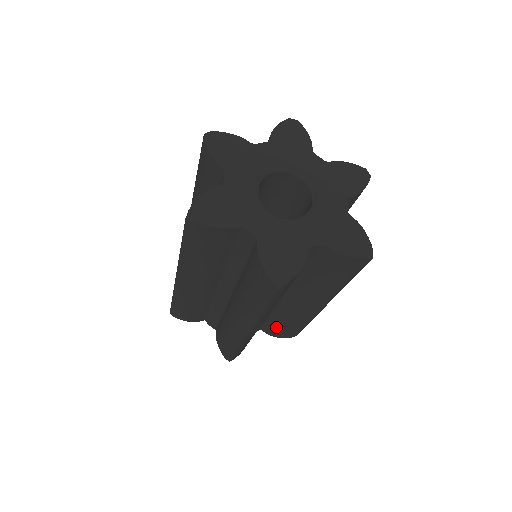
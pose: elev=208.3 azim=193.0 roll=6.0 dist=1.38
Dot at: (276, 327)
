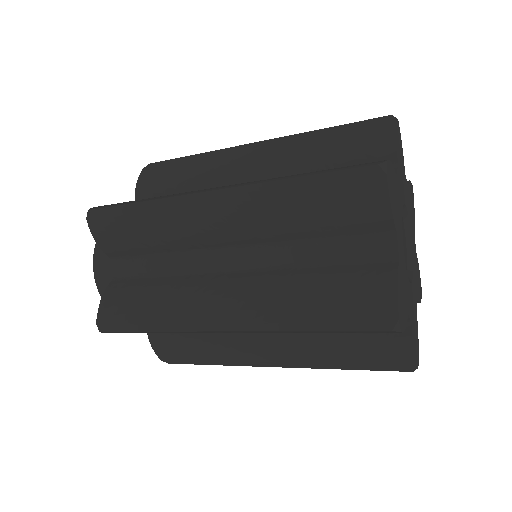
Dot at: occluded
